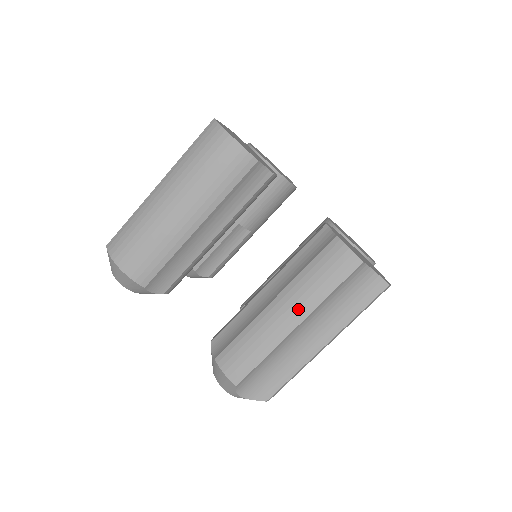
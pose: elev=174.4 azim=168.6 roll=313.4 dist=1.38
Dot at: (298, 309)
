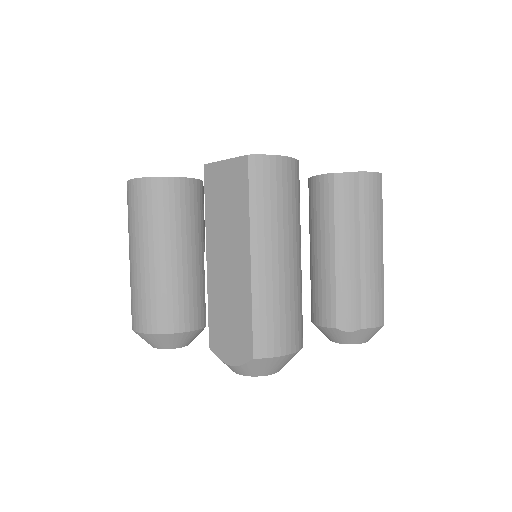
Dot at: (378, 238)
